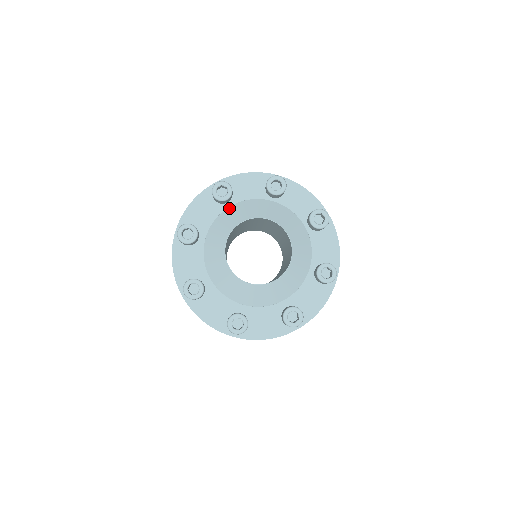
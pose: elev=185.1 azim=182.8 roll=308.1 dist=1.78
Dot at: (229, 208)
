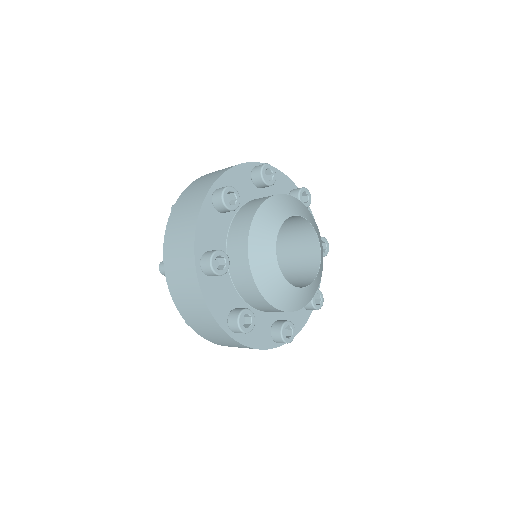
Dot at: (256, 216)
